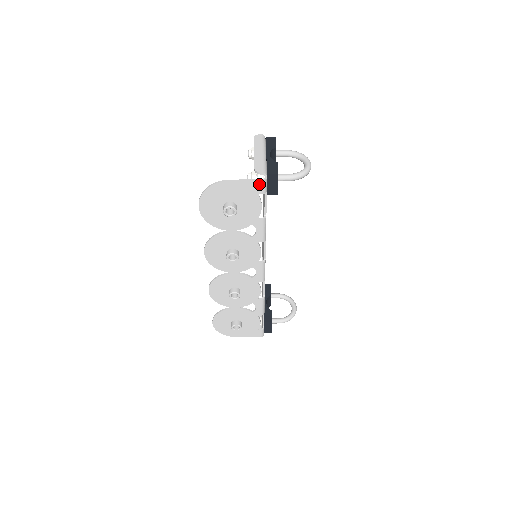
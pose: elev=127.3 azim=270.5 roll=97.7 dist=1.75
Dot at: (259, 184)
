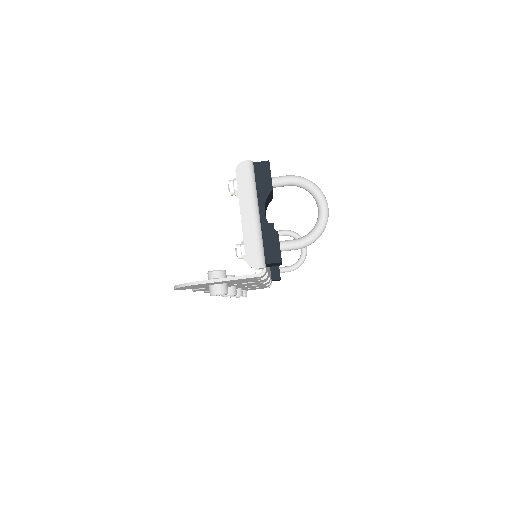
Dot at: (255, 277)
